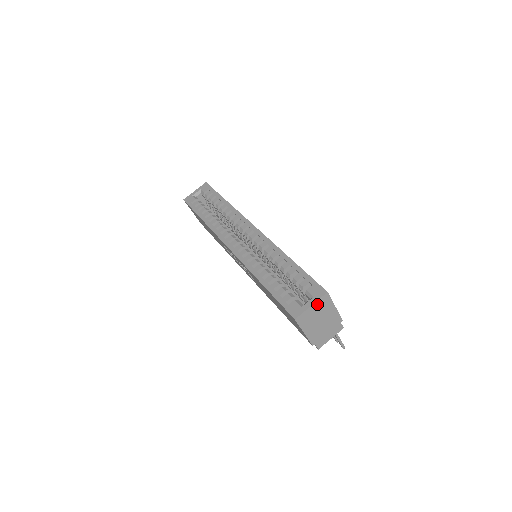
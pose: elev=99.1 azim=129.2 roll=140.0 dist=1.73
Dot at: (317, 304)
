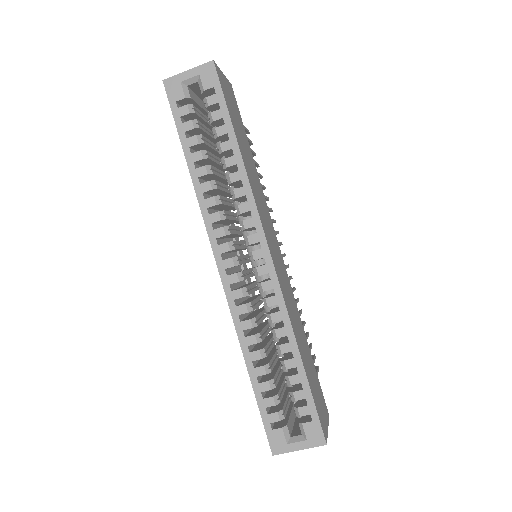
Dot at: (307, 446)
